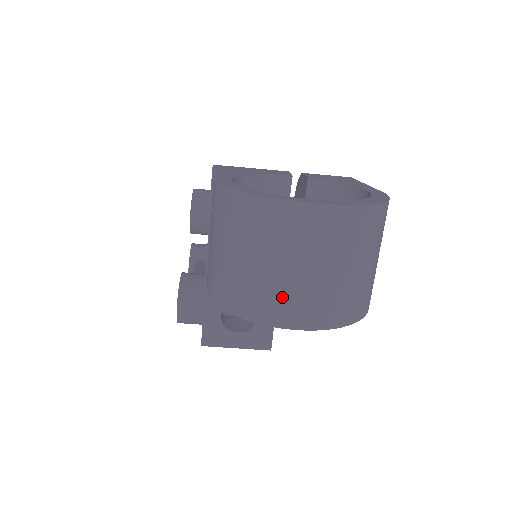
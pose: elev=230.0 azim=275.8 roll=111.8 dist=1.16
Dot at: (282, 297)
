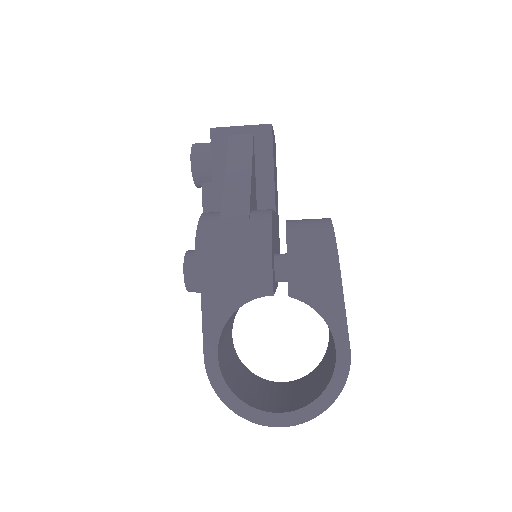
Dot at: occluded
